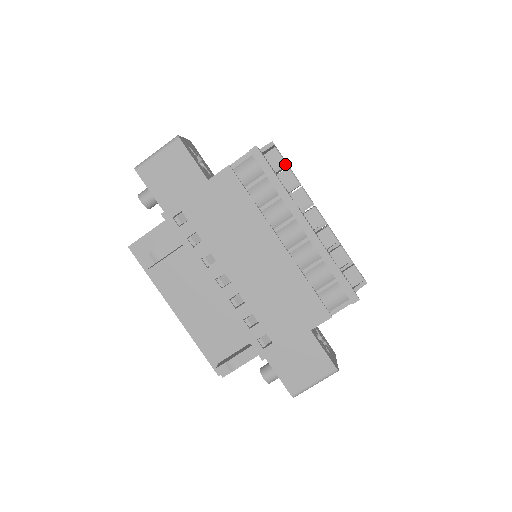
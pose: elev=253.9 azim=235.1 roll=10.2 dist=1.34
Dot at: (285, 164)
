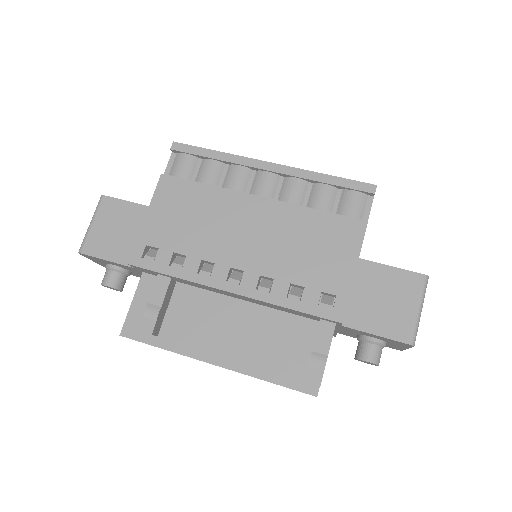
Dot at: occluded
